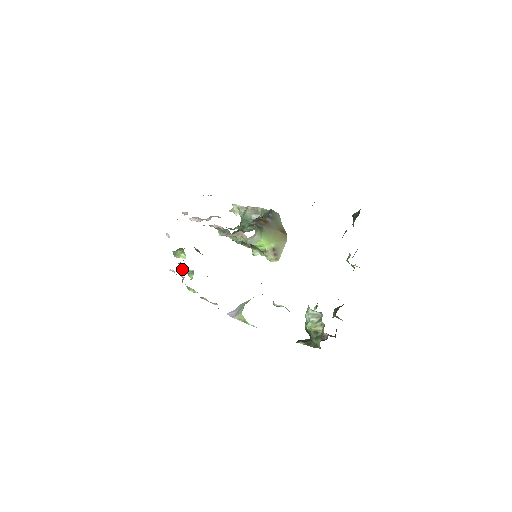
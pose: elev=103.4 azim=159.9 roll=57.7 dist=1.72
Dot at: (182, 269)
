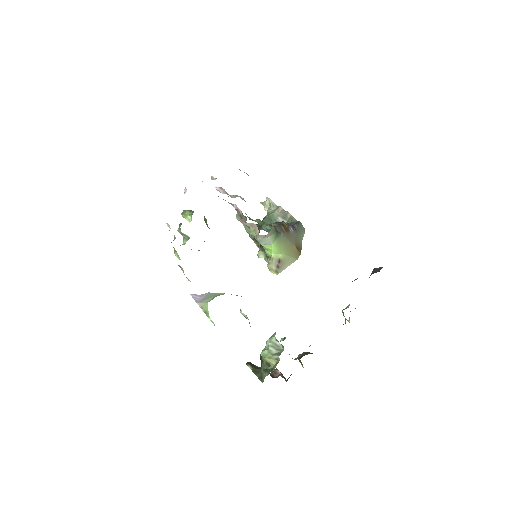
Dot at: (180, 230)
